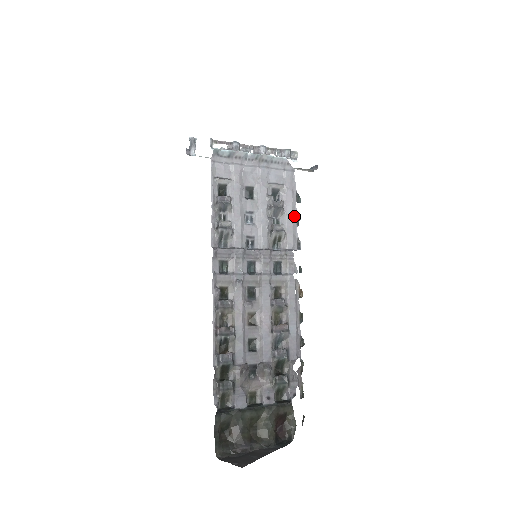
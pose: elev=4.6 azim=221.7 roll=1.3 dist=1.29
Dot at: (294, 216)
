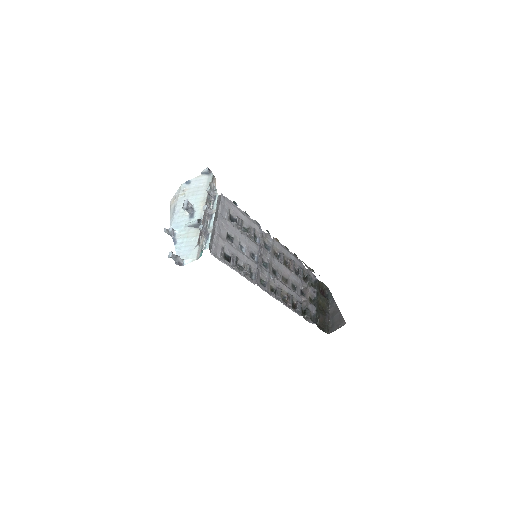
Dot at: (245, 215)
